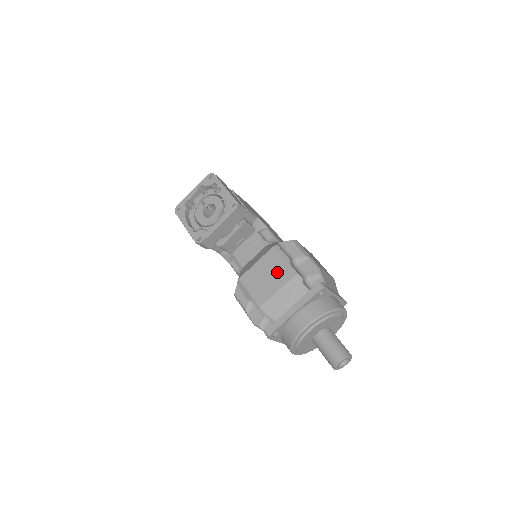
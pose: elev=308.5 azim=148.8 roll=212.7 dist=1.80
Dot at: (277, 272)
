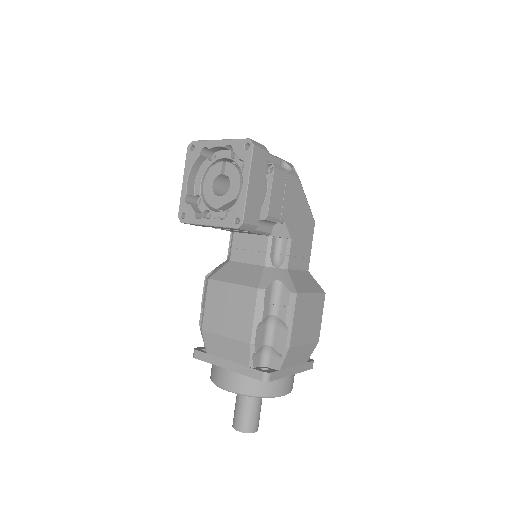
Dot at: (240, 319)
